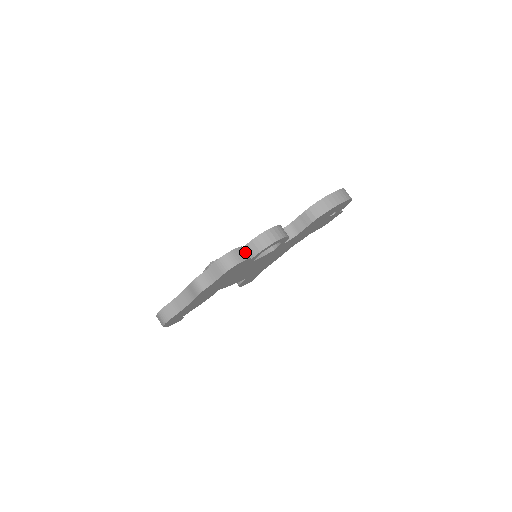
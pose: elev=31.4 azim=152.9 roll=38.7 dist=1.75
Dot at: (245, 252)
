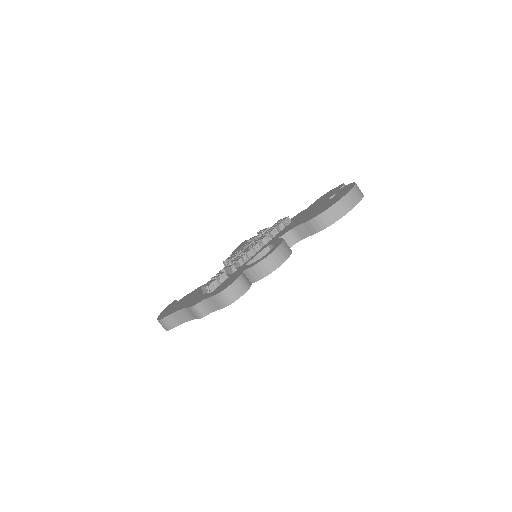
Dot at: (245, 280)
